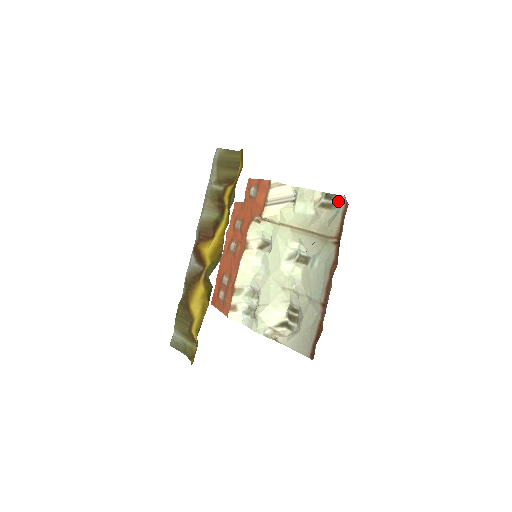
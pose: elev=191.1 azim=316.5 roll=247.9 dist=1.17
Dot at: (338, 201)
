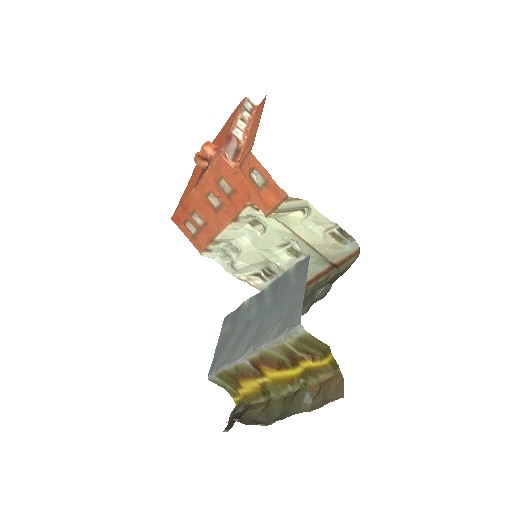
Dot at: (350, 240)
